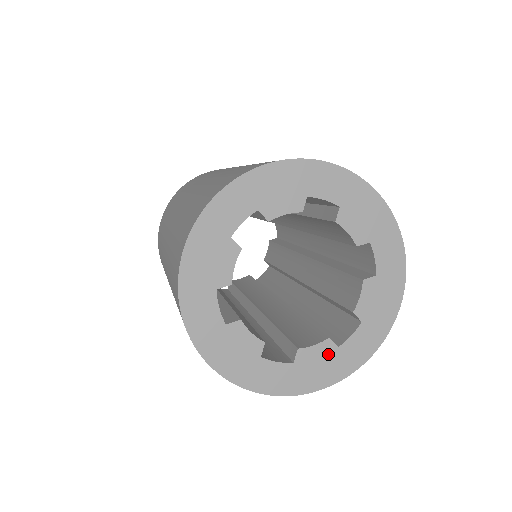
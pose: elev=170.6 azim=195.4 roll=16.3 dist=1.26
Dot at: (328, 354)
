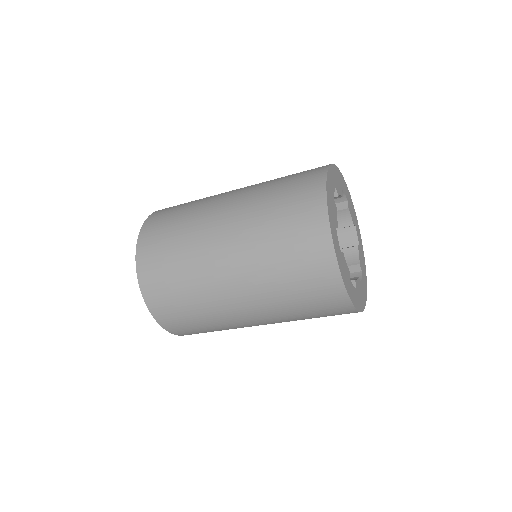
Dot at: (348, 275)
